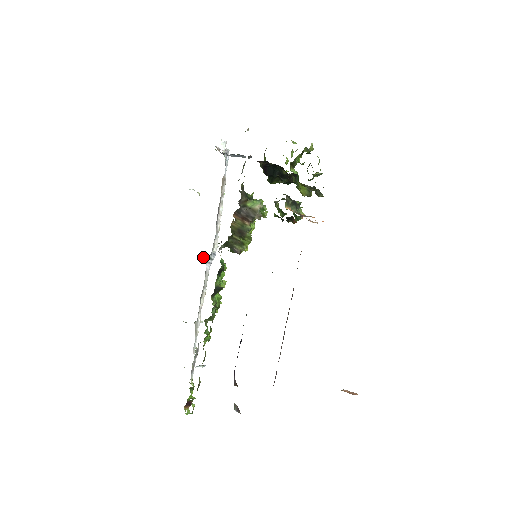
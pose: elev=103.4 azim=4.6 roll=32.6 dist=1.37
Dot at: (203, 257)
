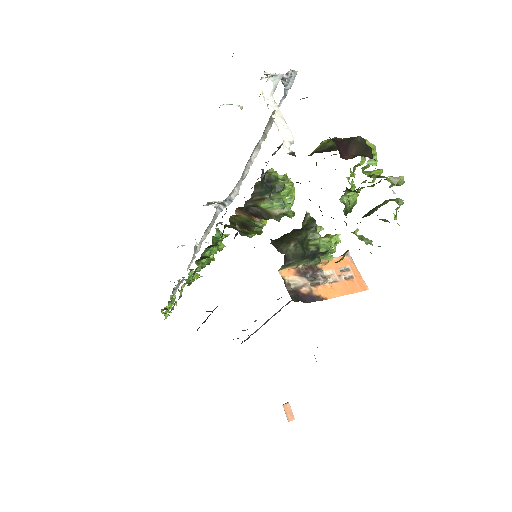
Dot at: (211, 203)
